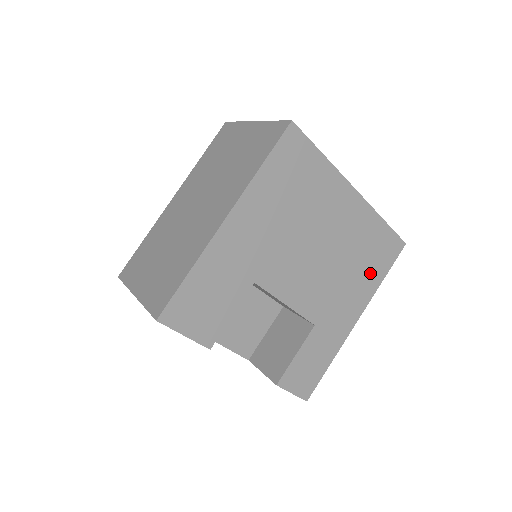
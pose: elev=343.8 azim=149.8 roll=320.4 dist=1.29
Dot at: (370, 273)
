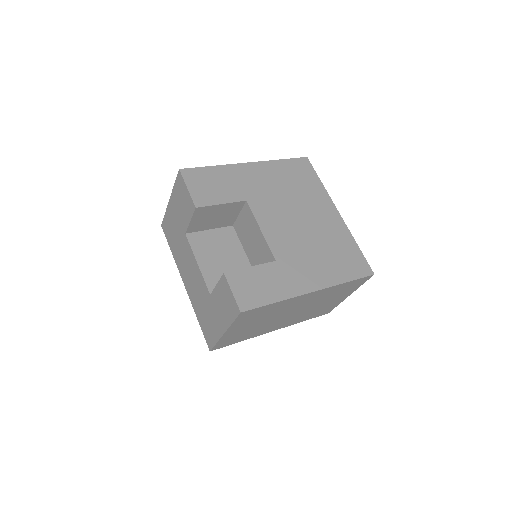
Dot at: (336, 267)
